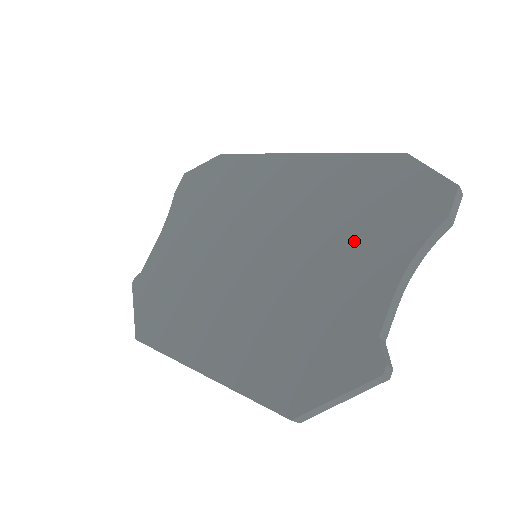
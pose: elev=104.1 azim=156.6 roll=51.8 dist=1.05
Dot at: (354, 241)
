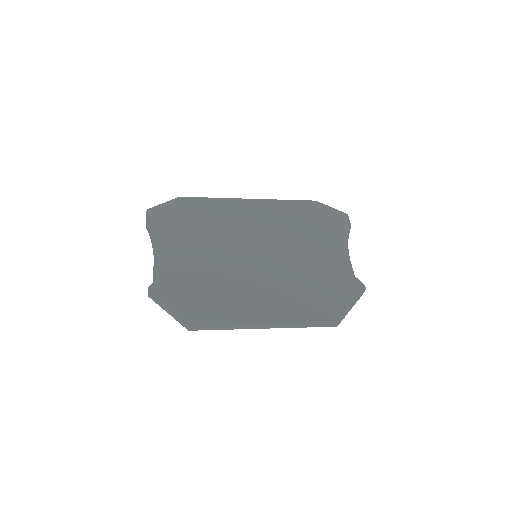
Dot at: (317, 240)
